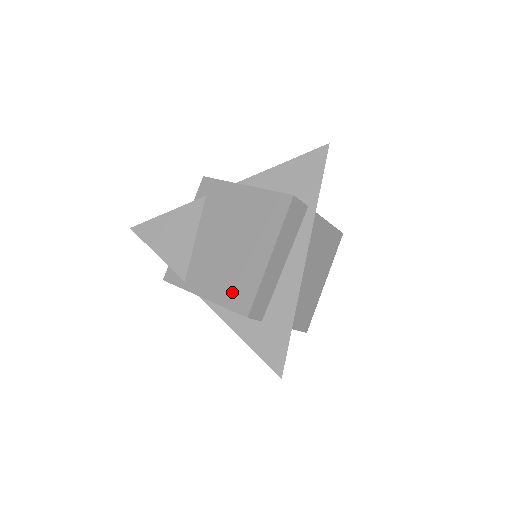
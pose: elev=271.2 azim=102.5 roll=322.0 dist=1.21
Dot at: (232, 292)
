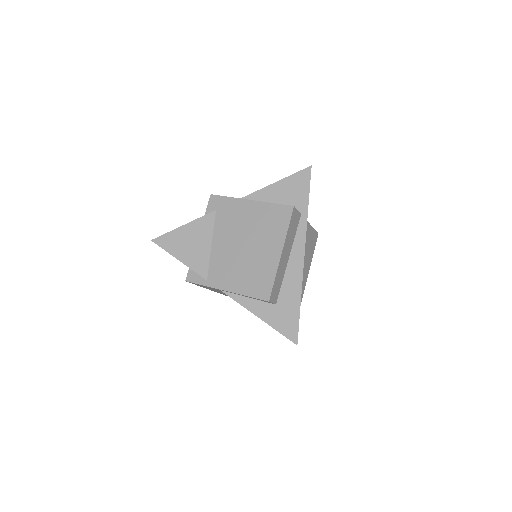
Dot at: (252, 284)
